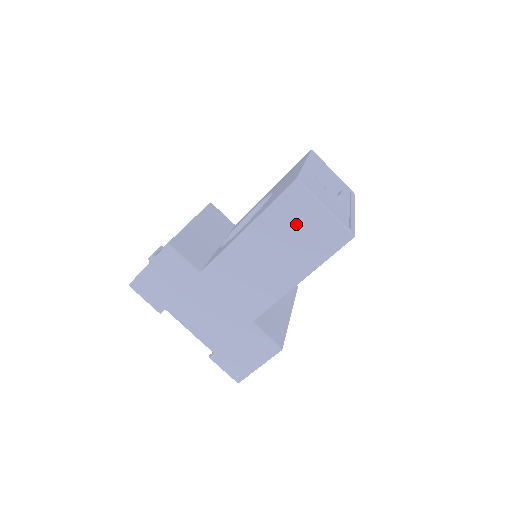
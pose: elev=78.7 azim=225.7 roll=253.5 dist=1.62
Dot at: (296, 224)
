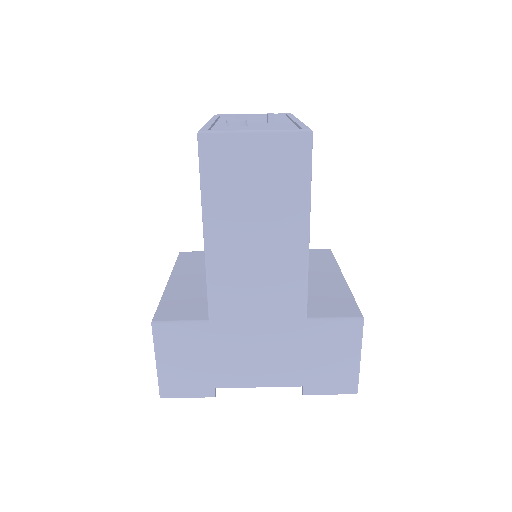
Dot at: (244, 179)
